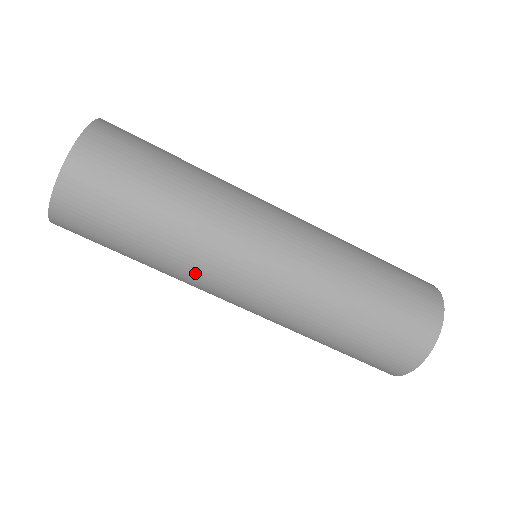
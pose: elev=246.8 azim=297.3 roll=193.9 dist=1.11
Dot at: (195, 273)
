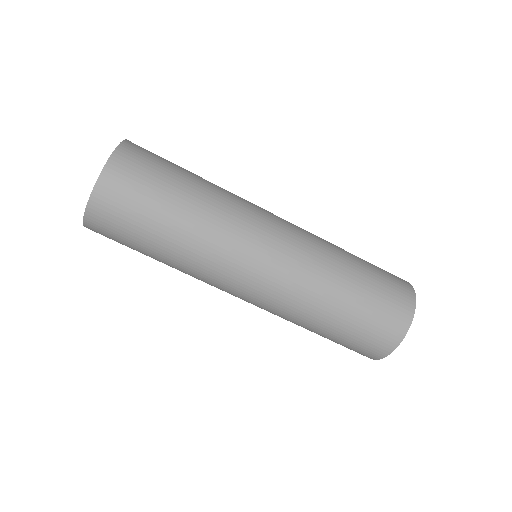
Dot at: (209, 262)
